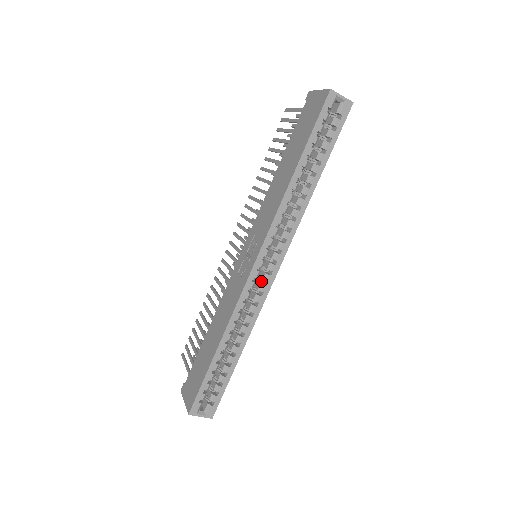
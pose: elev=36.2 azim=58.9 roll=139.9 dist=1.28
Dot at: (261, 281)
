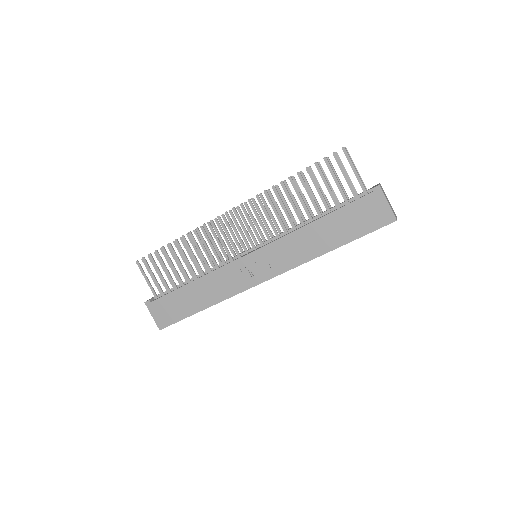
Dot at: occluded
